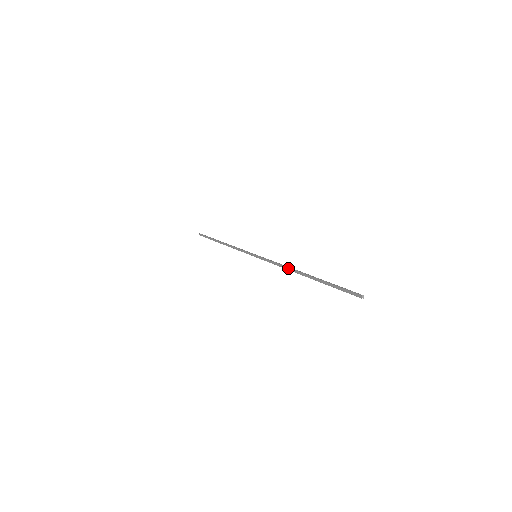
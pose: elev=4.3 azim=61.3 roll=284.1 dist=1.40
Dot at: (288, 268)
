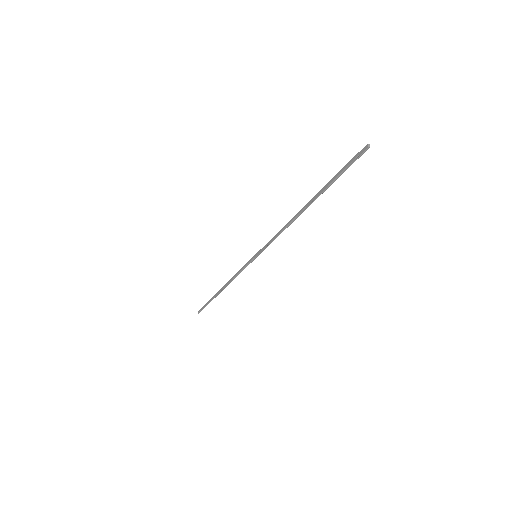
Dot at: (289, 221)
